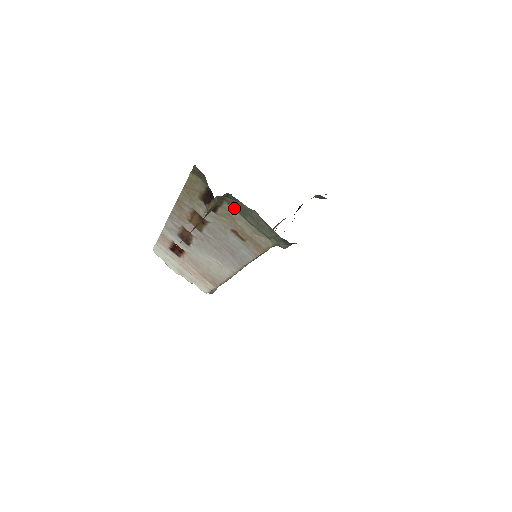
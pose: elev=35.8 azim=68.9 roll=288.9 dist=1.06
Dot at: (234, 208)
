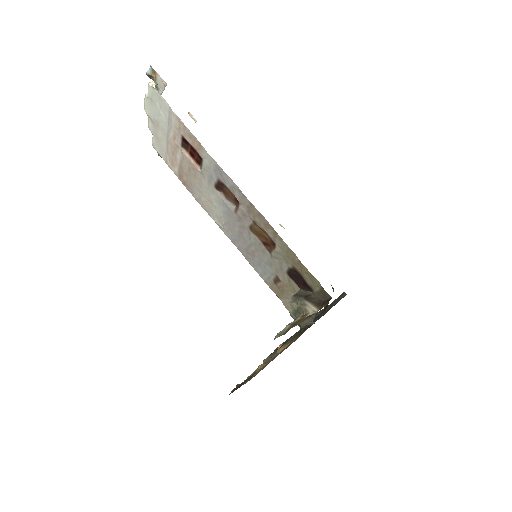
Dot at: occluded
